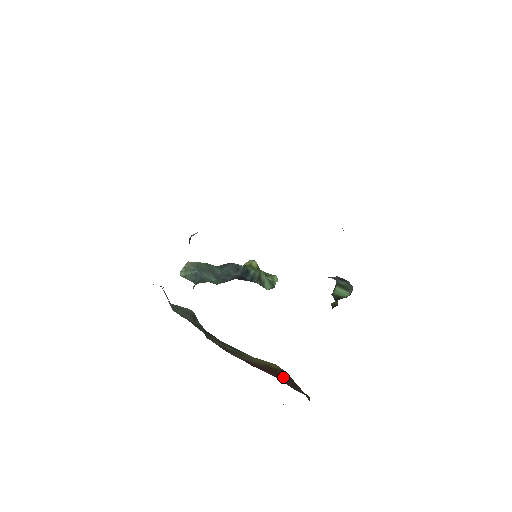
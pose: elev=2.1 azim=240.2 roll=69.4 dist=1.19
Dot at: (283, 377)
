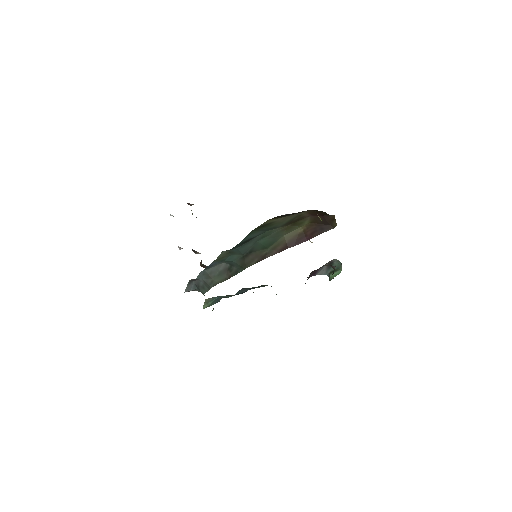
Dot at: (312, 232)
